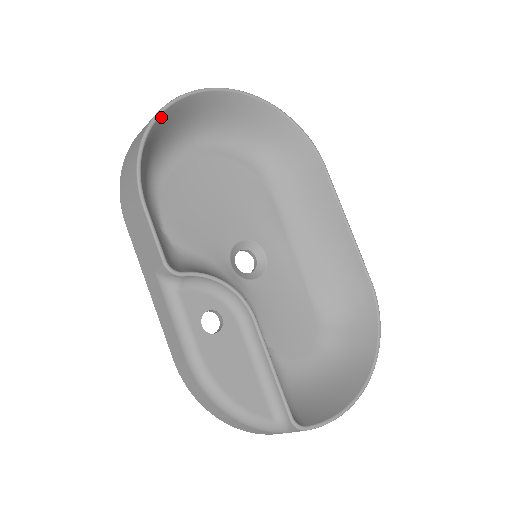
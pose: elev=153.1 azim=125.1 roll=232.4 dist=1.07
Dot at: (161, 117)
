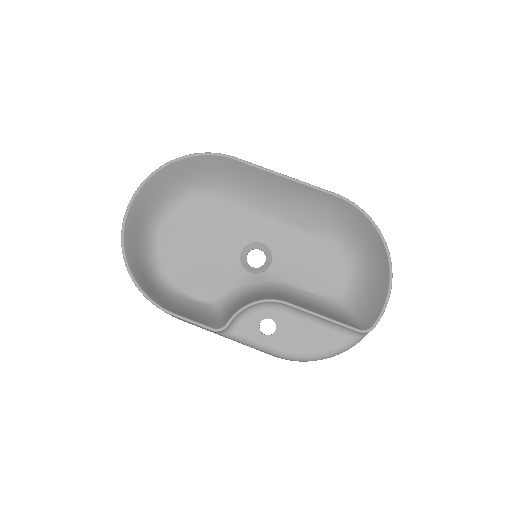
Dot at: (128, 258)
